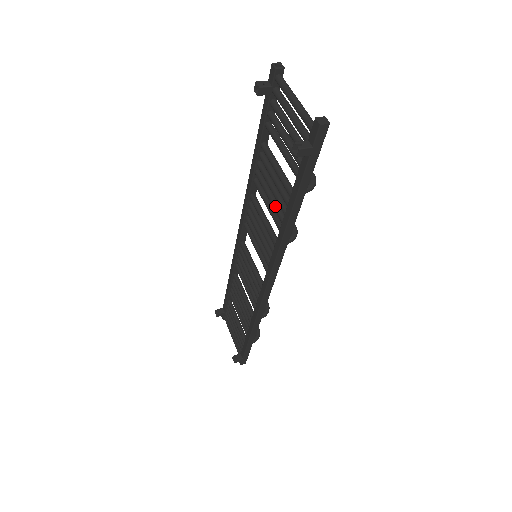
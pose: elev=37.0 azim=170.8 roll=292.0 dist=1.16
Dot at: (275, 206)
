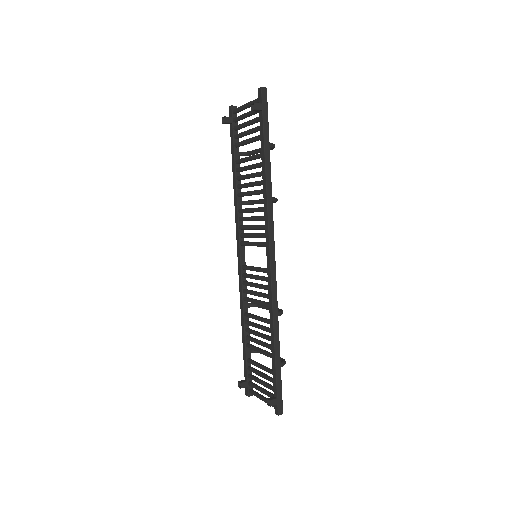
Dot at: (255, 182)
